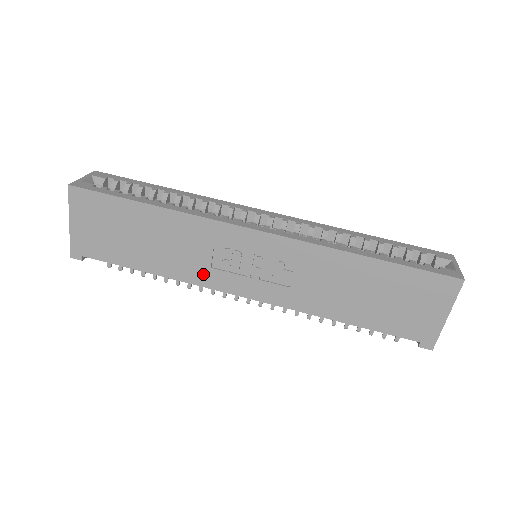
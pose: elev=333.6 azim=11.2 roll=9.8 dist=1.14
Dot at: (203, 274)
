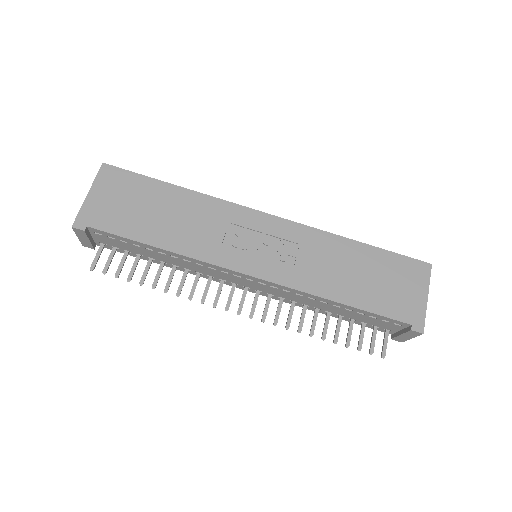
Dot at: (213, 250)
